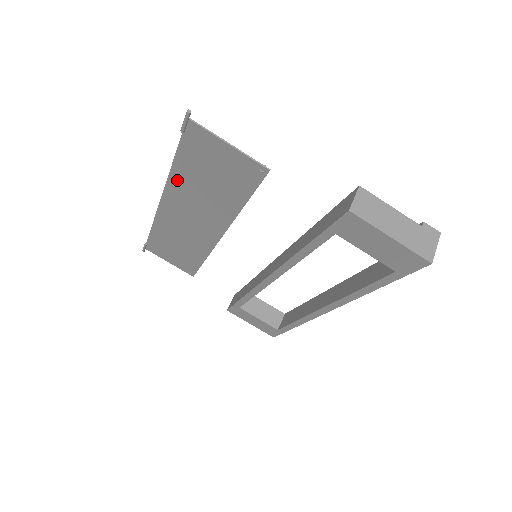
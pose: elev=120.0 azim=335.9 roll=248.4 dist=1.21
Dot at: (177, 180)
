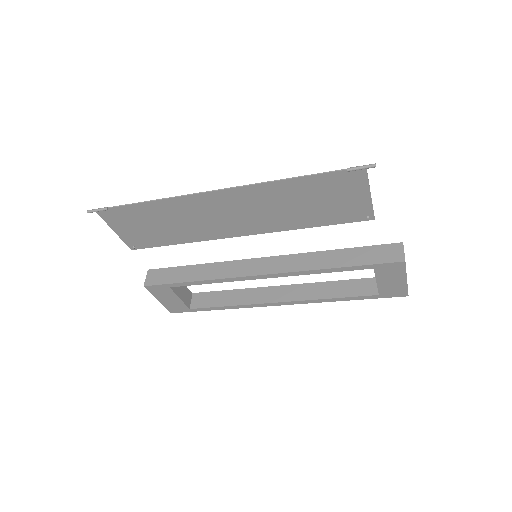
Dot at: (273, 188)
